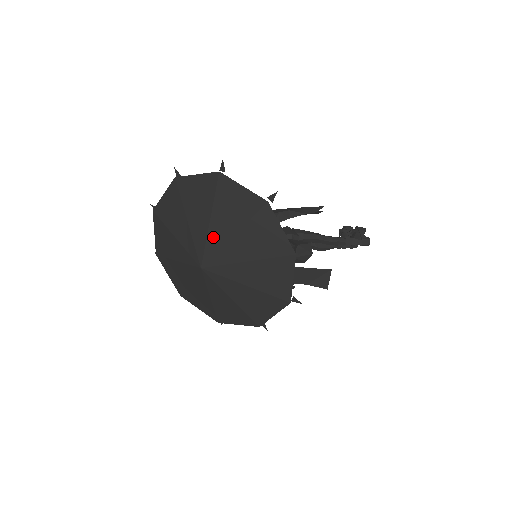
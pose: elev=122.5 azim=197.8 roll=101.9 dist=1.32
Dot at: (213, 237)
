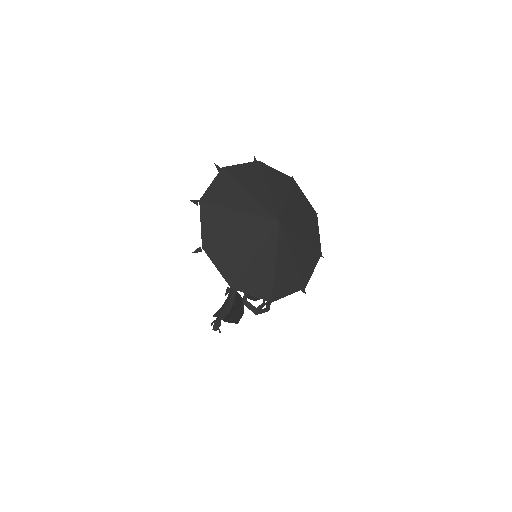
Dot at: (276, 200)
